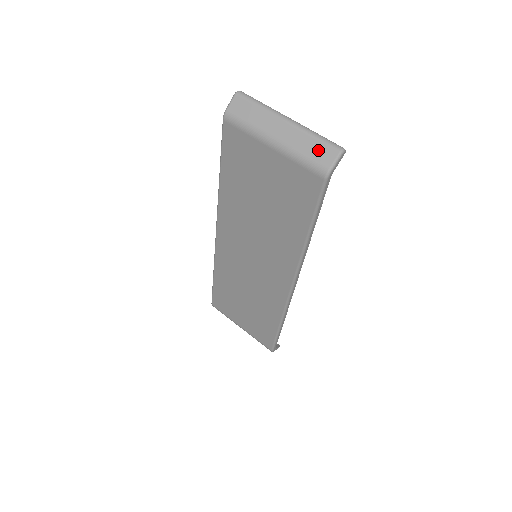
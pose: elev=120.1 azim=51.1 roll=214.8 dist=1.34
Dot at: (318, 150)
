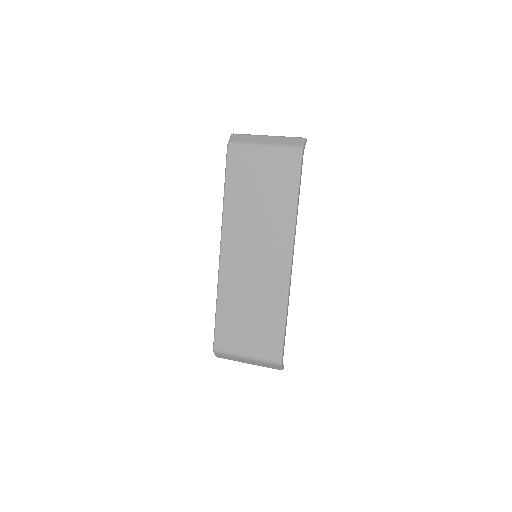
Dot at: (292, 141)
